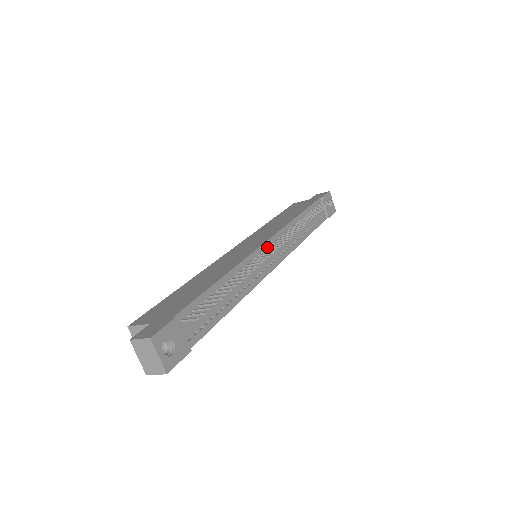
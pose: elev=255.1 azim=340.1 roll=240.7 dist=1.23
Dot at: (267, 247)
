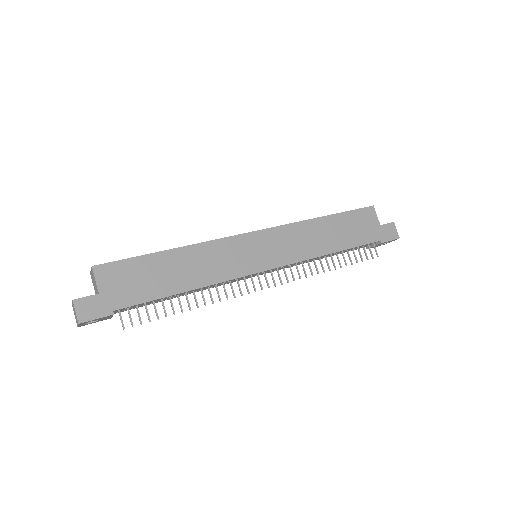
Dot at: (261, 272)
